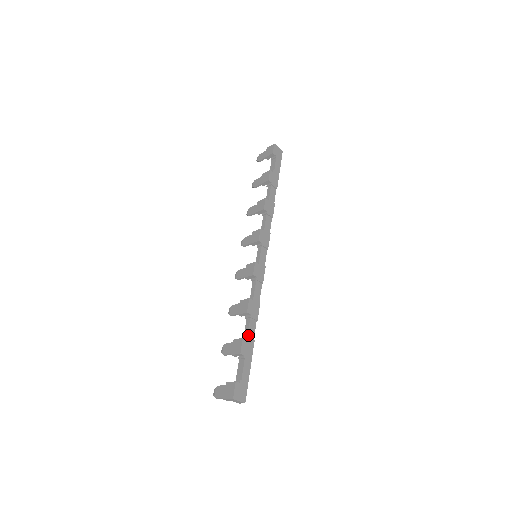
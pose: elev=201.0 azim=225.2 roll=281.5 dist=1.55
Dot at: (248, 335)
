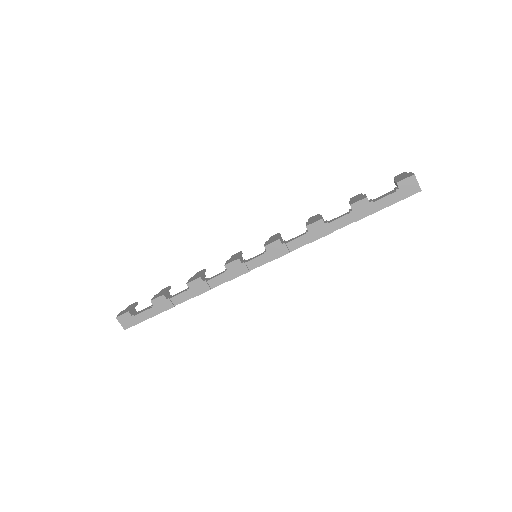
Dot at: (173, 298)
